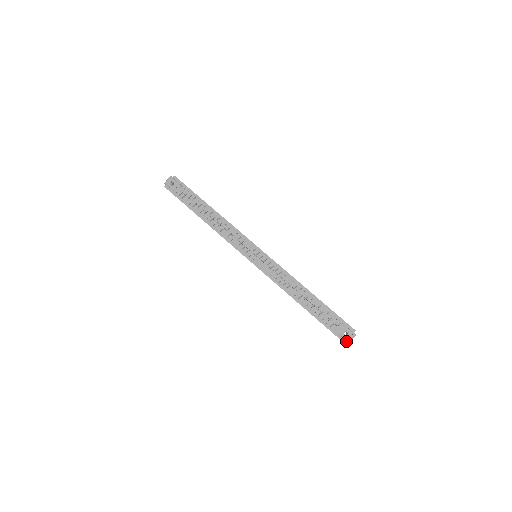
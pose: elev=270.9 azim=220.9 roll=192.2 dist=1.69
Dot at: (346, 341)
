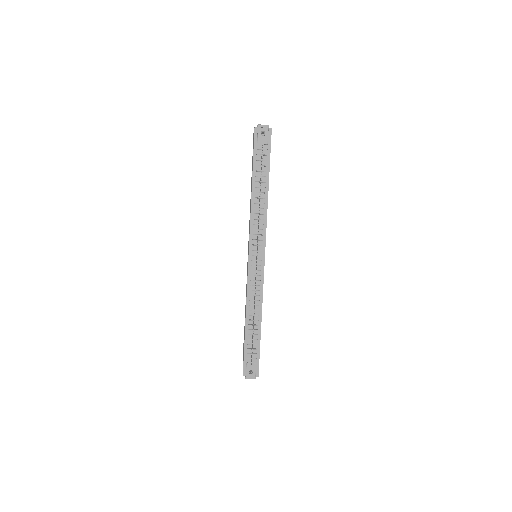
Dot at: (245, 376)
